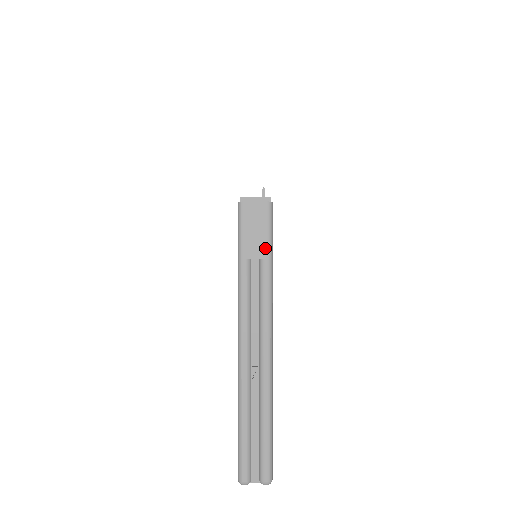
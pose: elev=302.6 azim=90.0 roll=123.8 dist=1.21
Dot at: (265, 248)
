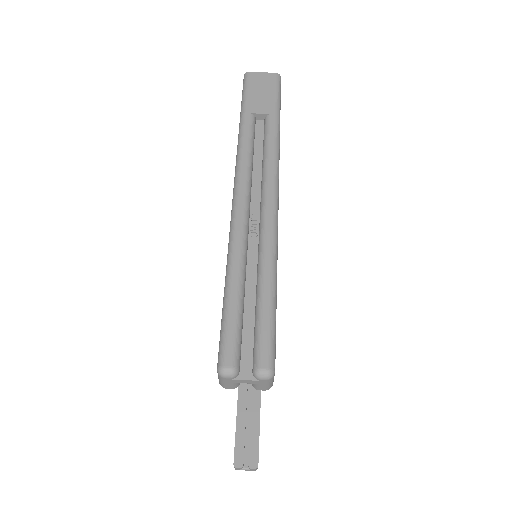
Dot at: (272, 106)
